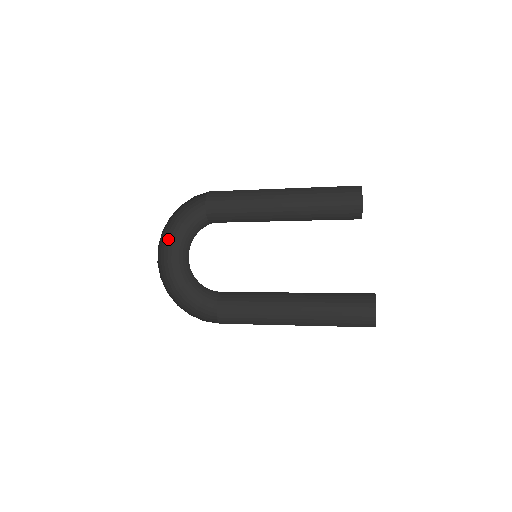
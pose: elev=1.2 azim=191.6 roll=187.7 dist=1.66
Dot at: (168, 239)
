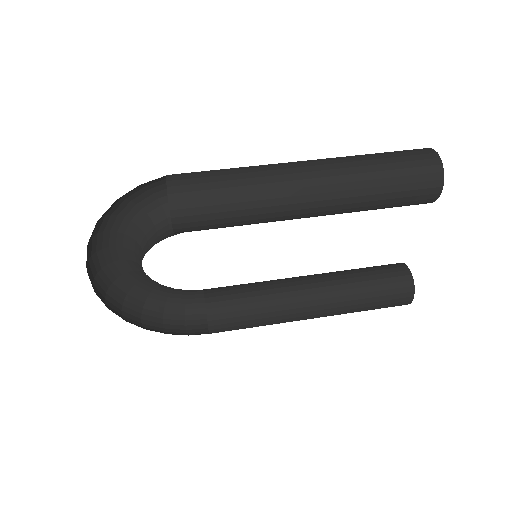
Dot at: (93, 243)
